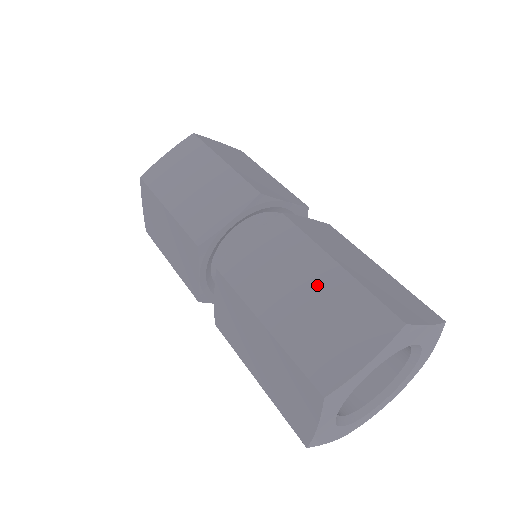
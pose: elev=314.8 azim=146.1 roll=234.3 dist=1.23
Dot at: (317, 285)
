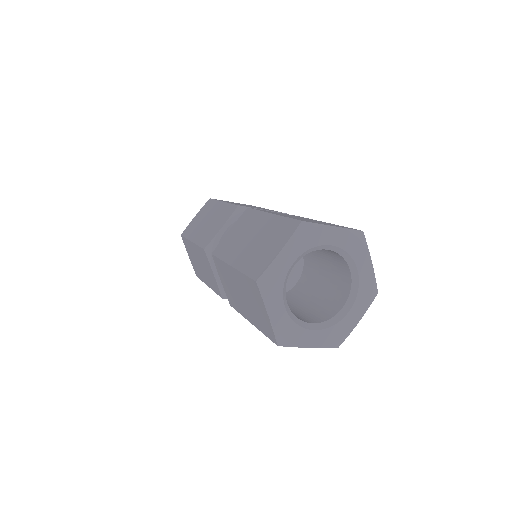
Dot at: (260, 230)
